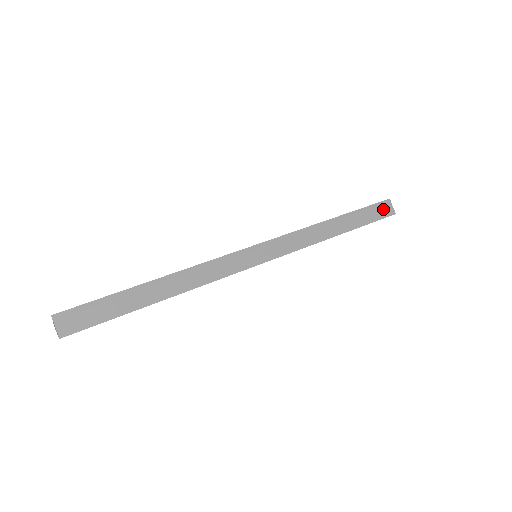
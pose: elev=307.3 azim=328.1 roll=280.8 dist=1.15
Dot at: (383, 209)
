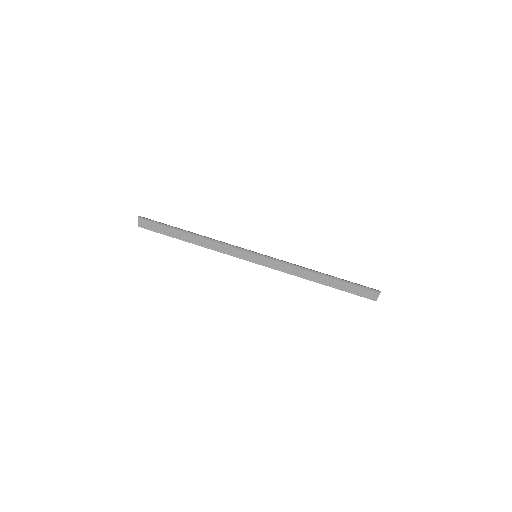
Dot at: (368, 293)
